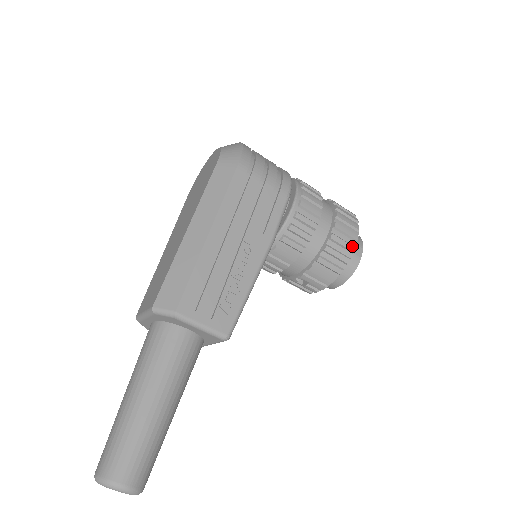
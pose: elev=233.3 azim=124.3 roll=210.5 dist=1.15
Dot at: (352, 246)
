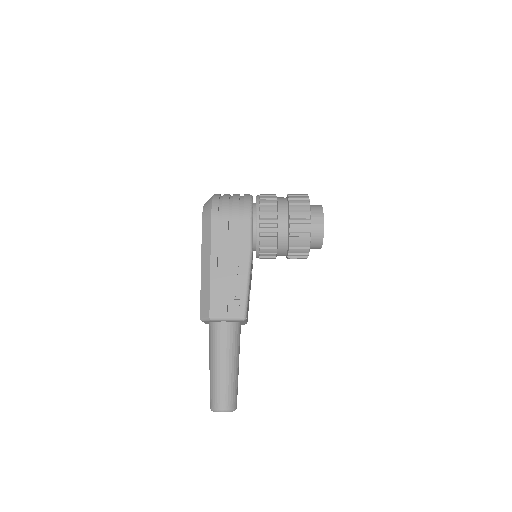
Dot at: (308, 224)
